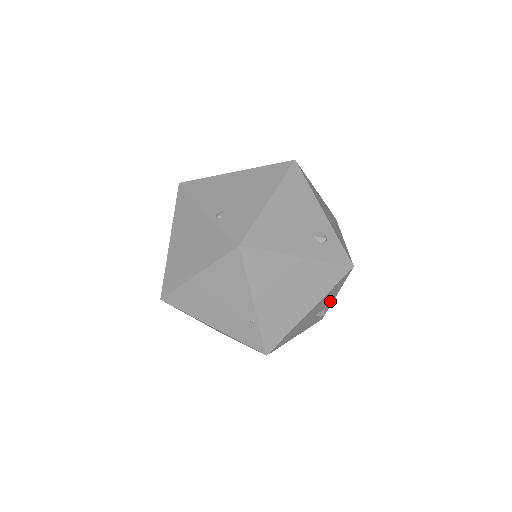
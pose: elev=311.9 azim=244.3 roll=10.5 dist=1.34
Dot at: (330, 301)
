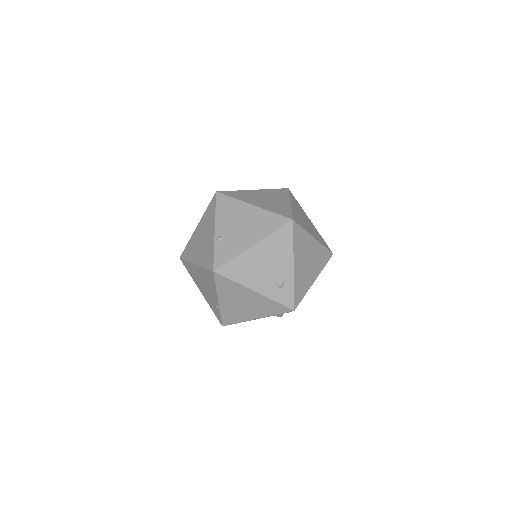
Dot at: occluded
